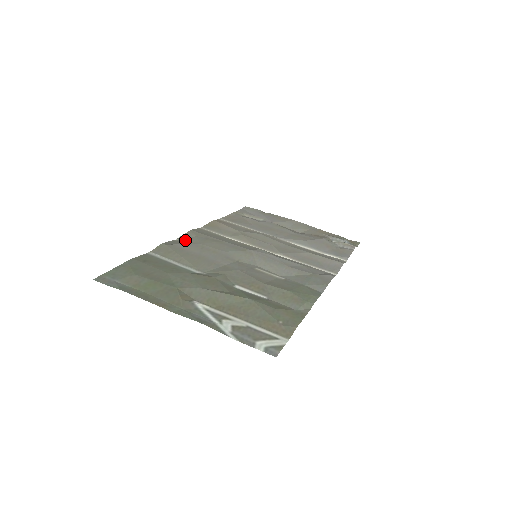
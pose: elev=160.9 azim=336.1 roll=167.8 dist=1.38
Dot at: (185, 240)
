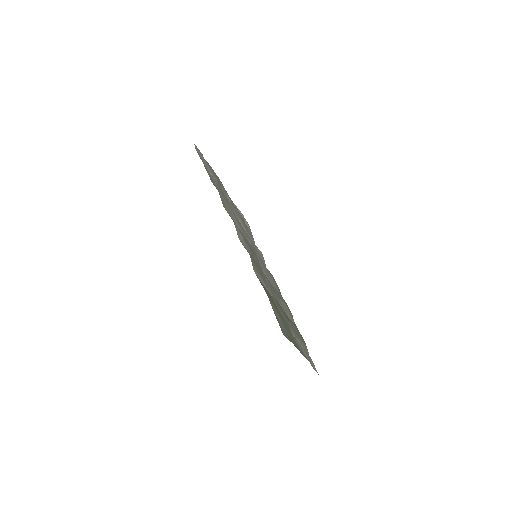
Dot at: (244, 242)
